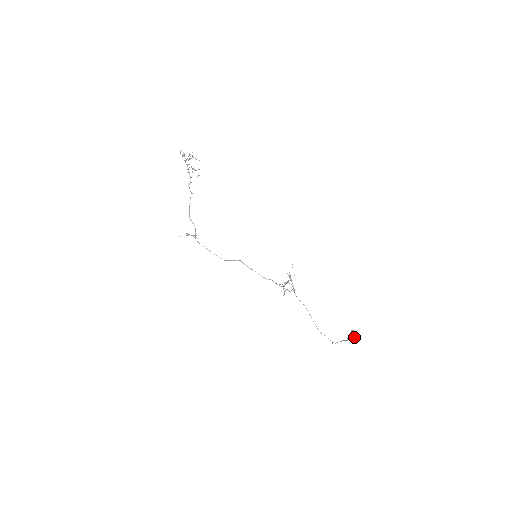
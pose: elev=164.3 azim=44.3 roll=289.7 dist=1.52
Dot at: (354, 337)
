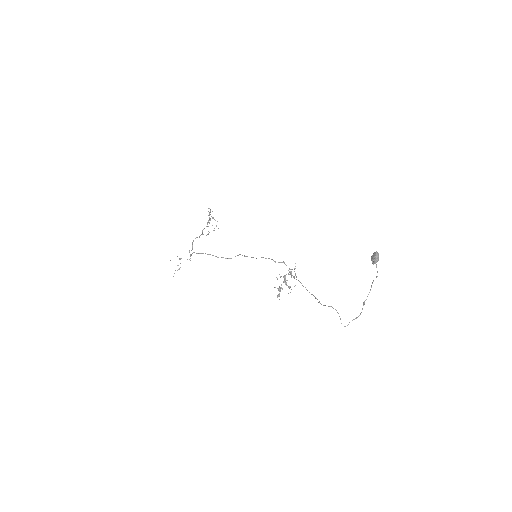
Dot at: (377, 255)
